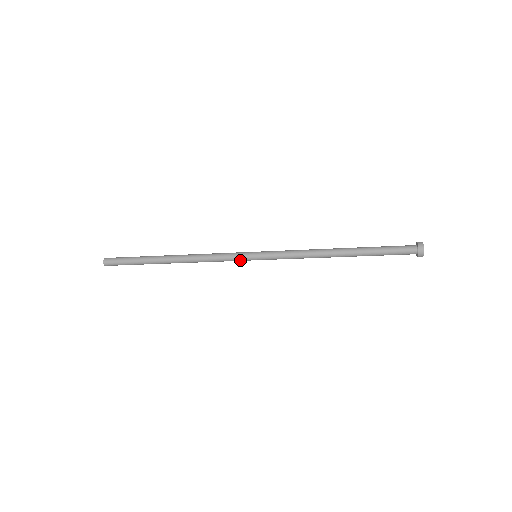
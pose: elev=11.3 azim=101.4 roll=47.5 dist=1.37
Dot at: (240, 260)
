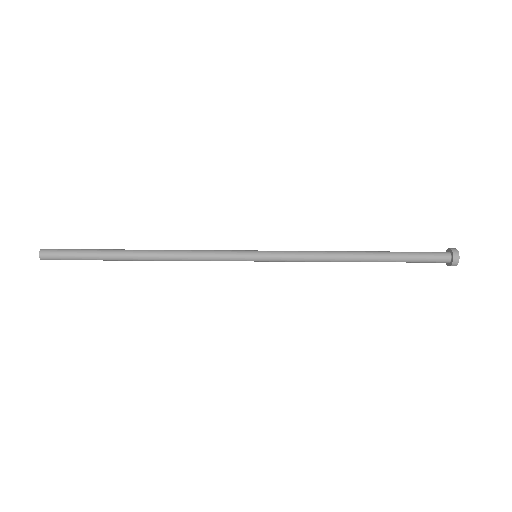
Dot at: occluded
